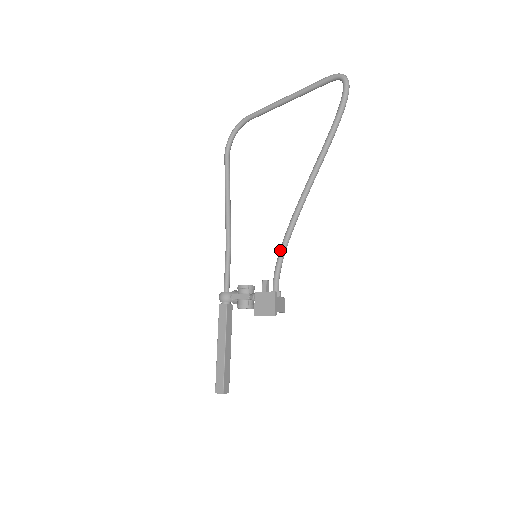
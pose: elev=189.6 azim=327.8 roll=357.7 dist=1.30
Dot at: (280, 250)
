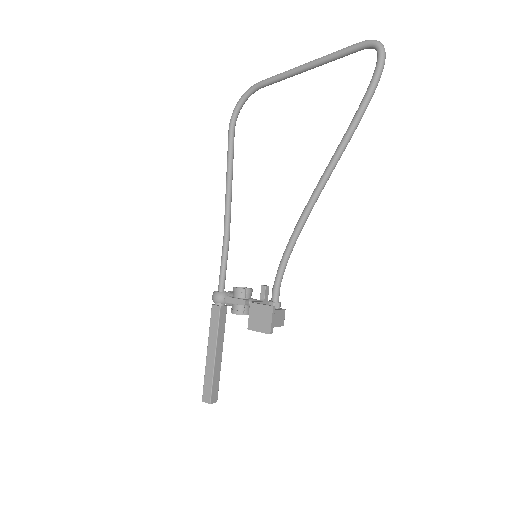
Dot at: (283, 255)
